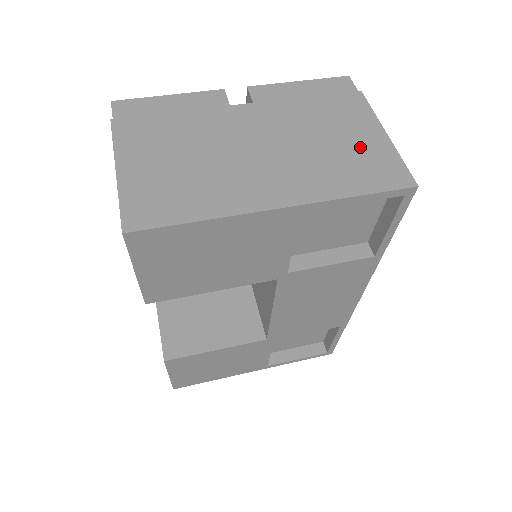
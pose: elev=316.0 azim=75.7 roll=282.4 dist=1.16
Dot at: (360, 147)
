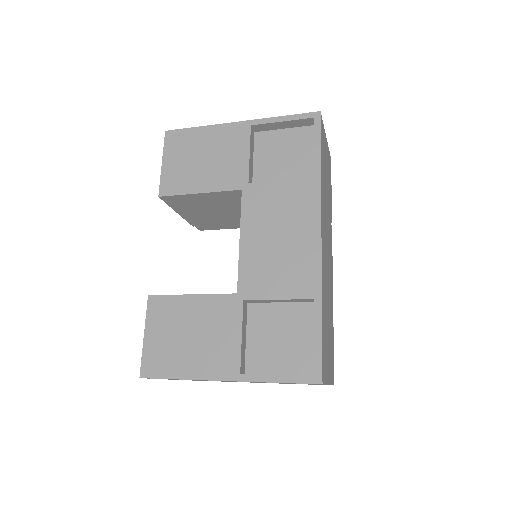
Dot at: occluded
